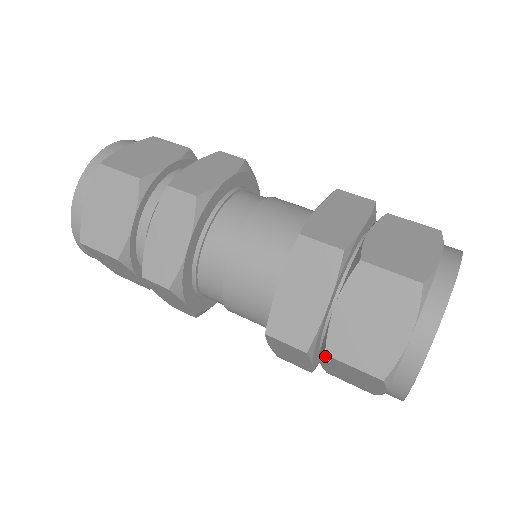
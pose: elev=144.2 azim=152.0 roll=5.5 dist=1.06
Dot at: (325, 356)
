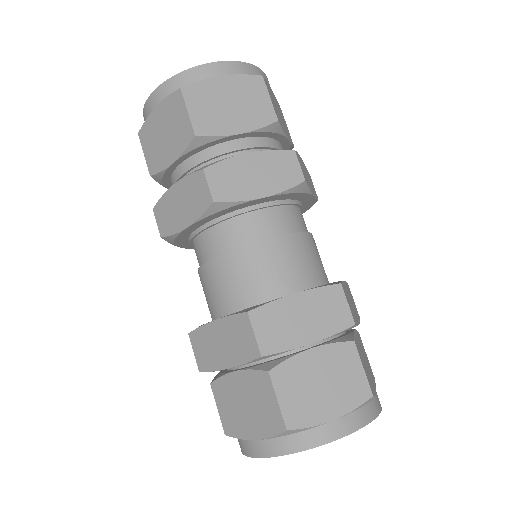
Dot at: occluded
